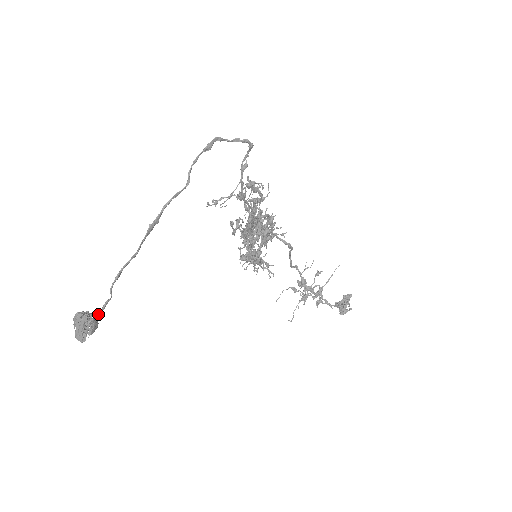
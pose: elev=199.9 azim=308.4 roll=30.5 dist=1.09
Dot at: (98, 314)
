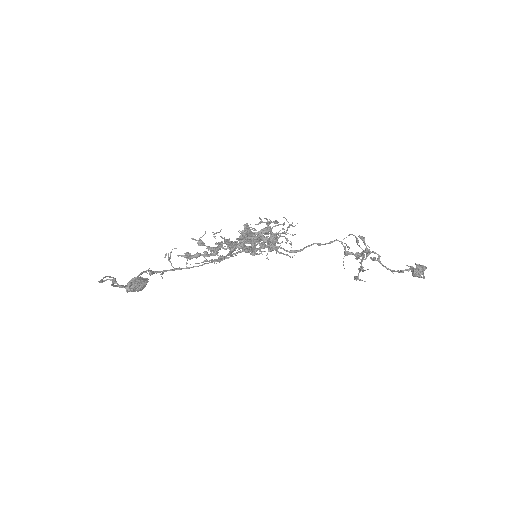
Dot at: (136, 288)
